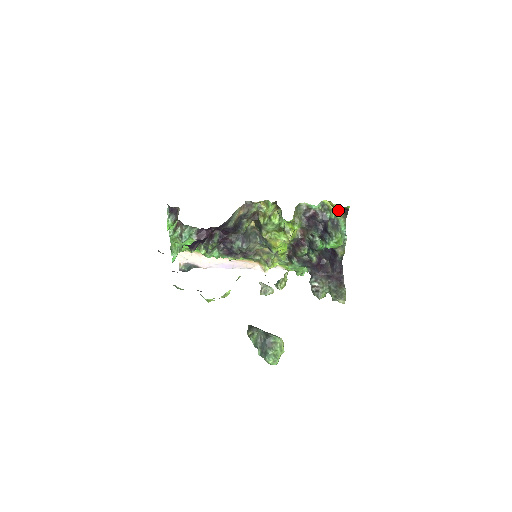
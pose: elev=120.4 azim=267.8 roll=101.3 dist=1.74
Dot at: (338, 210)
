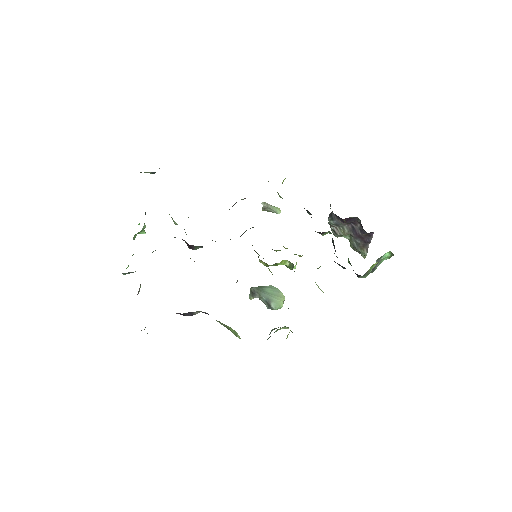
Dot at: occluded
